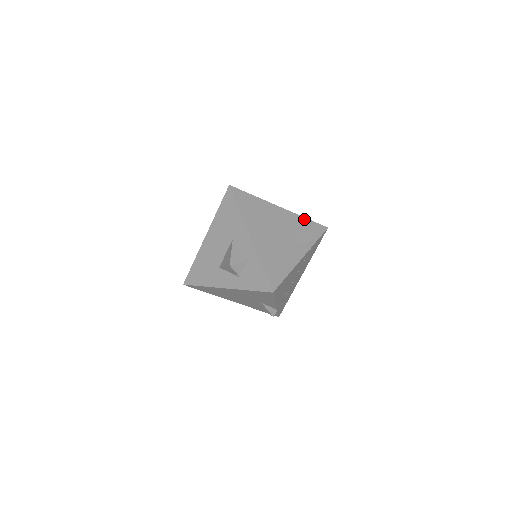
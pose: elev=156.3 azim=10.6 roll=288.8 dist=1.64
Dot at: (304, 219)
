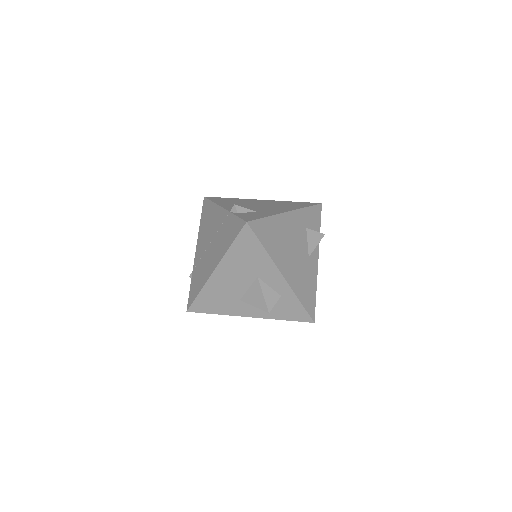
Dot at: (306, 210)
